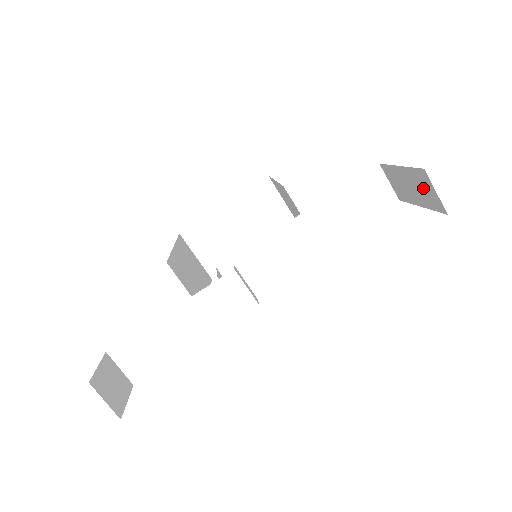
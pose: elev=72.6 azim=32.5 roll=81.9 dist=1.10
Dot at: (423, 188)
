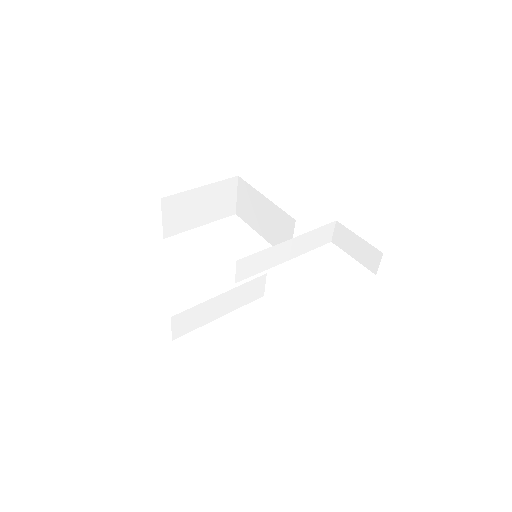
Dot at: (369, 256)
